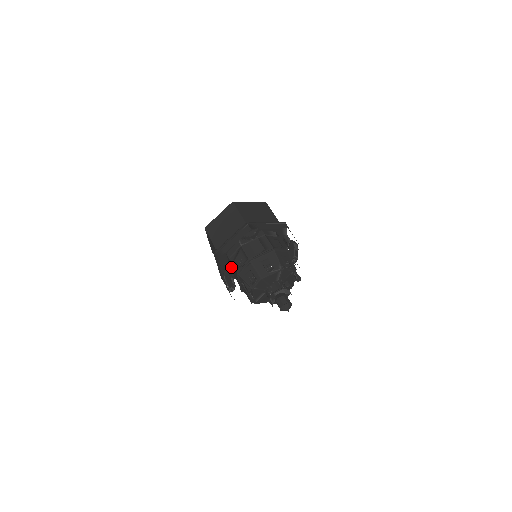
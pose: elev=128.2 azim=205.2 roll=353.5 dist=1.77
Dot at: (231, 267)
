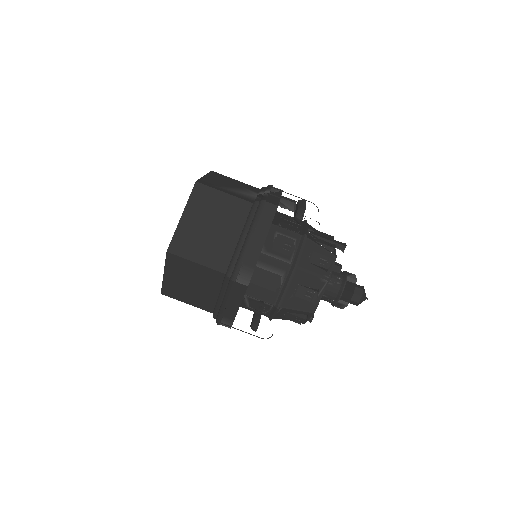
Dot at: occluded
